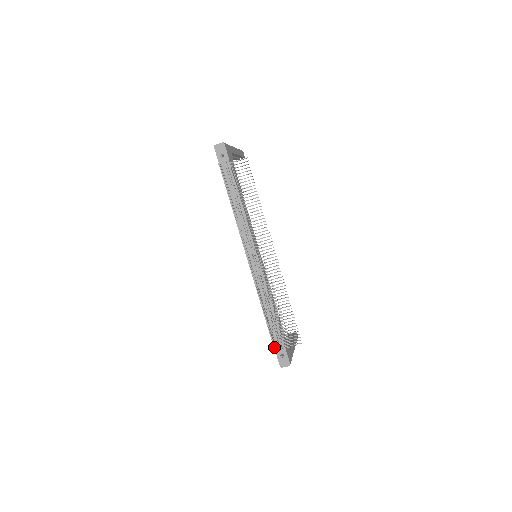
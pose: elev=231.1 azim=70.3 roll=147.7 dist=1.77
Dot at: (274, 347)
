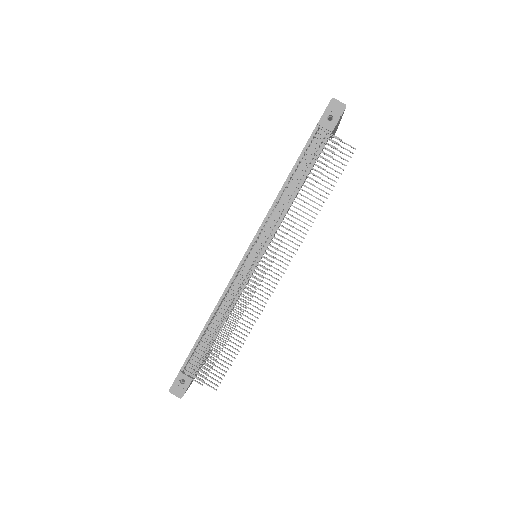
Dot at: (184, 368)
